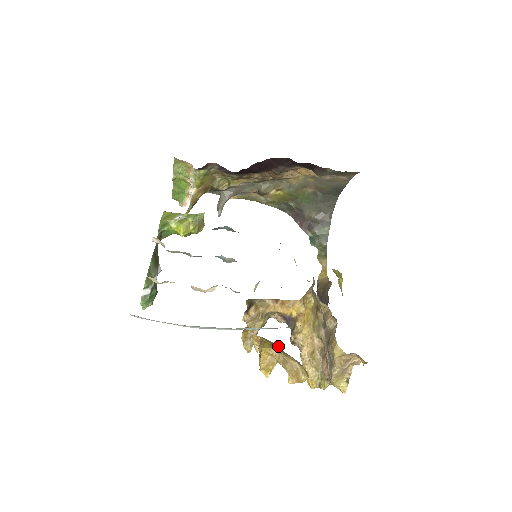
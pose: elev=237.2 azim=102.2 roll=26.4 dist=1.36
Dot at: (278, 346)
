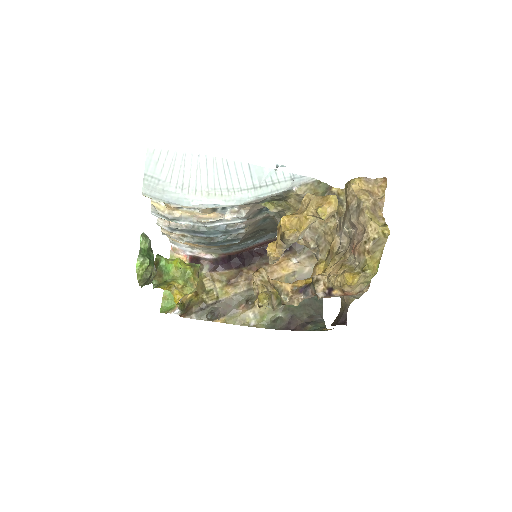
Dot at: occluded
